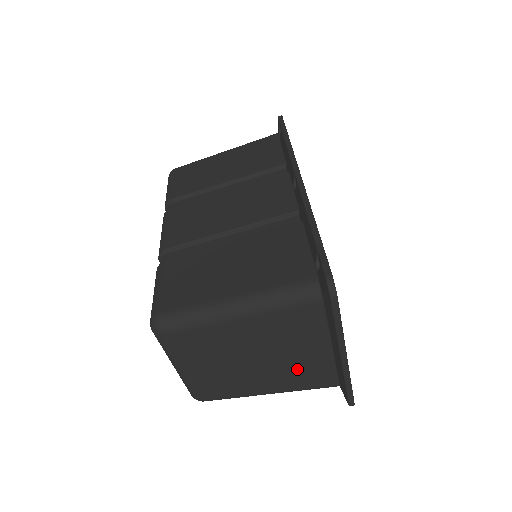
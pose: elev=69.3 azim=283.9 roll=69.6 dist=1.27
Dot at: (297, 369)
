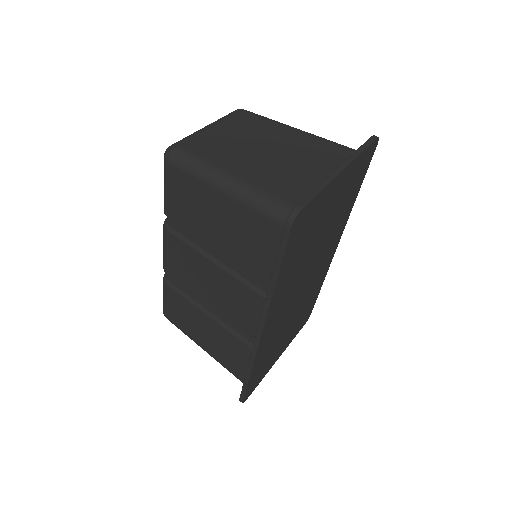
Dot at: (283, 174)
